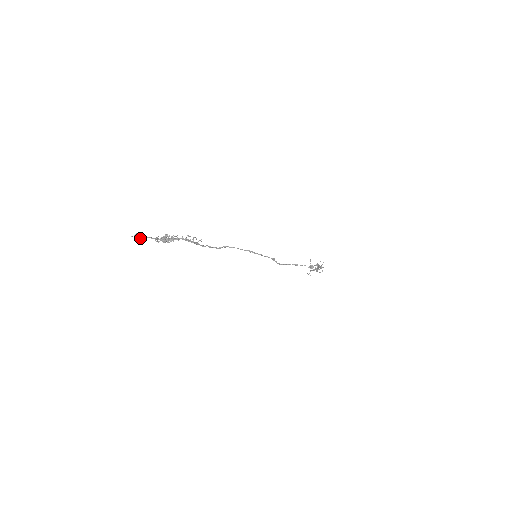
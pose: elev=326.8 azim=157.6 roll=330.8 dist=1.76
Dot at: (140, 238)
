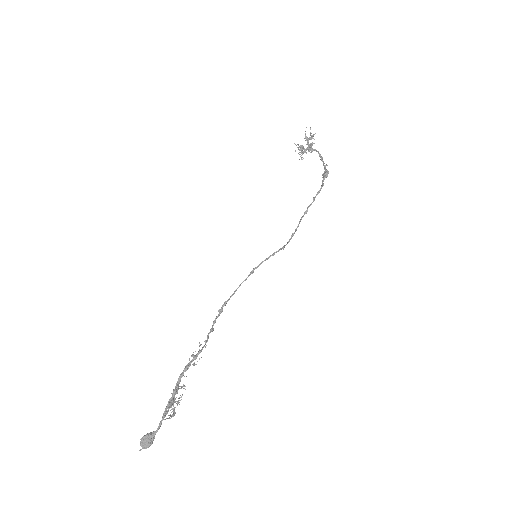
Dot at: (150, 443)
